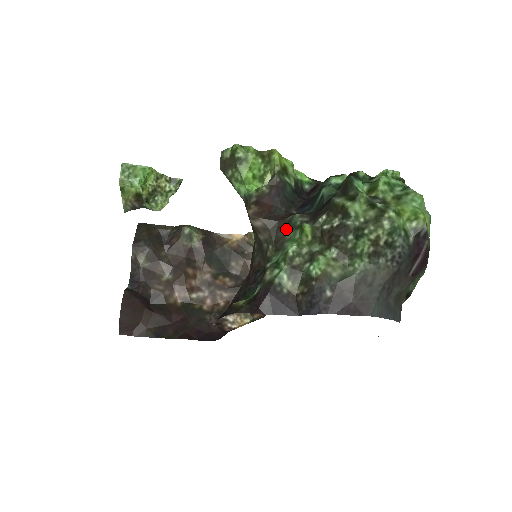
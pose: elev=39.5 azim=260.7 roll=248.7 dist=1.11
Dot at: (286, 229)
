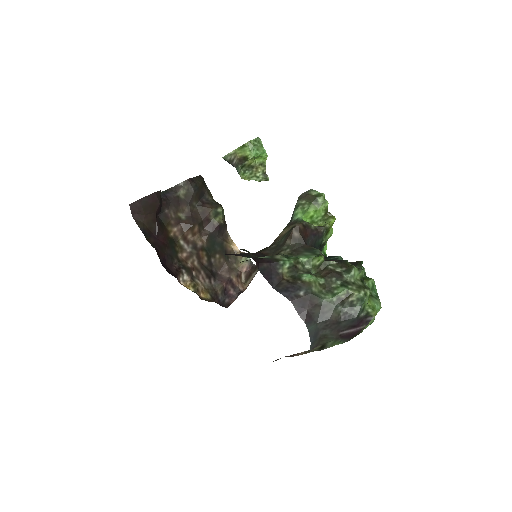
Dot at: (307, 250)
